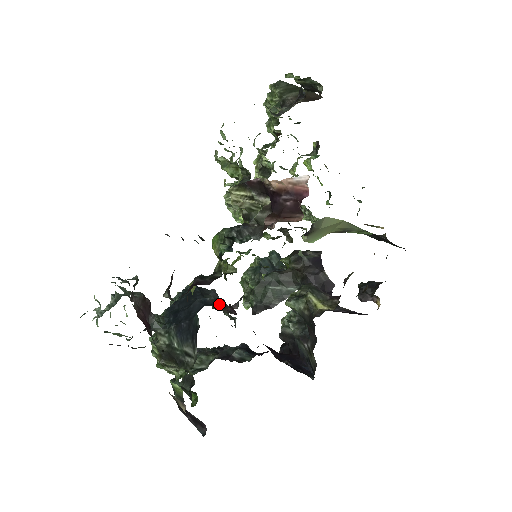
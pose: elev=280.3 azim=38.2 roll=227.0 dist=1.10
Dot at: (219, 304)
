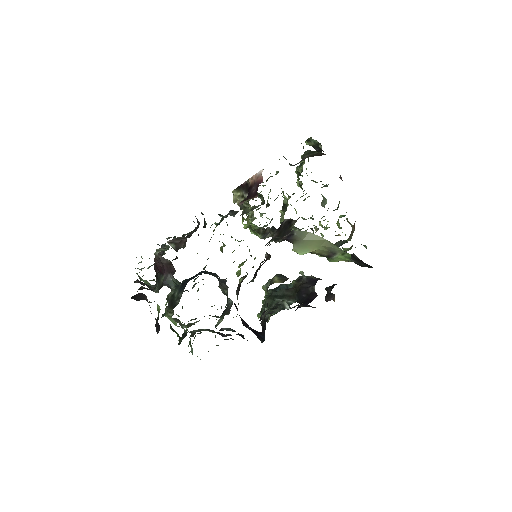
Dot at: (212, 273)
